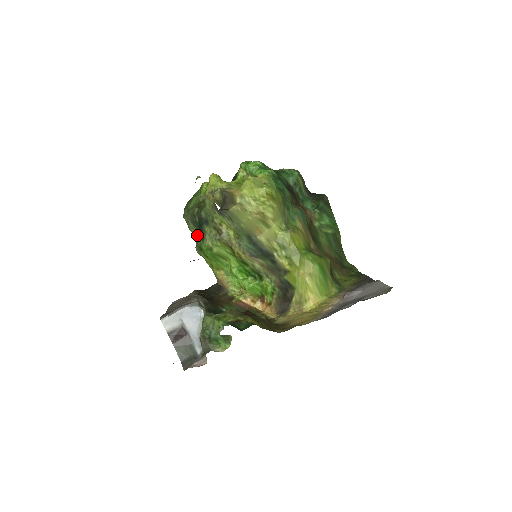
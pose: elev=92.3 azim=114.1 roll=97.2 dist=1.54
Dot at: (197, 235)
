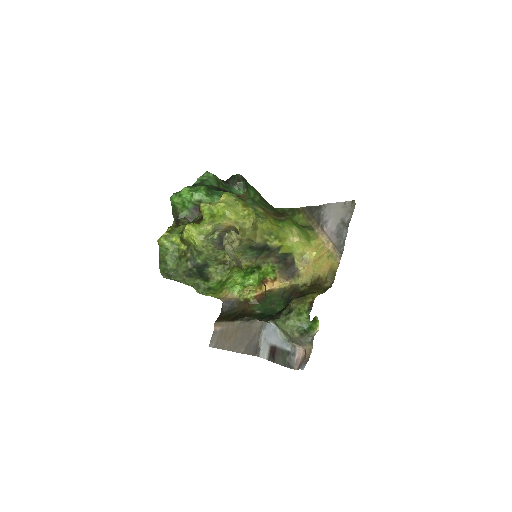
Dot at: (196, 282)
